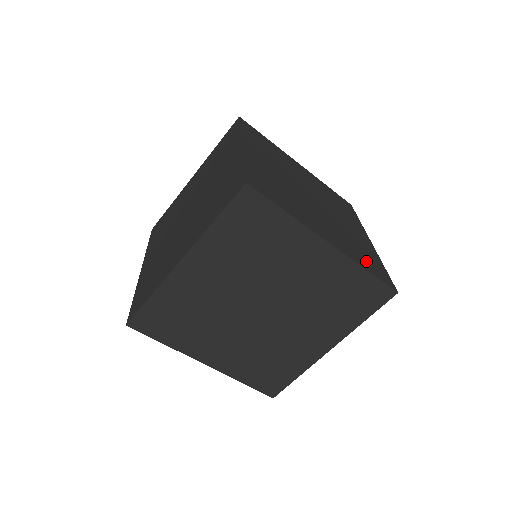
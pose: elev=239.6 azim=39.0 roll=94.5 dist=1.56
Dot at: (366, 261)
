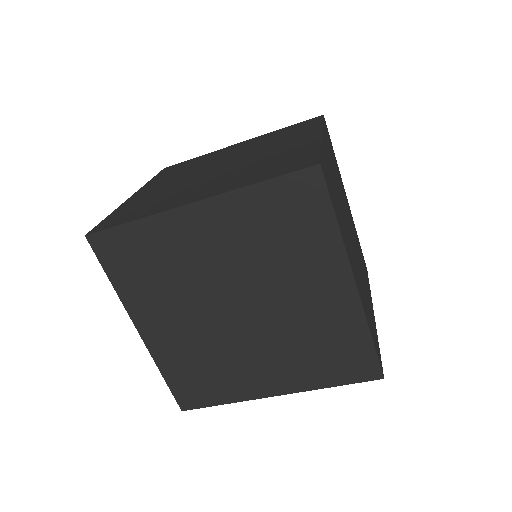
Dot at: (270, 171)
